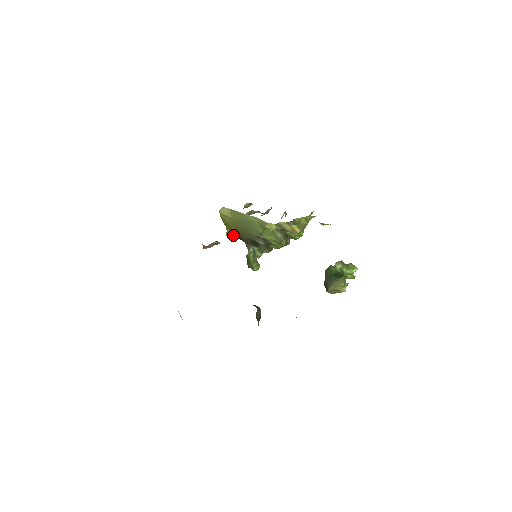
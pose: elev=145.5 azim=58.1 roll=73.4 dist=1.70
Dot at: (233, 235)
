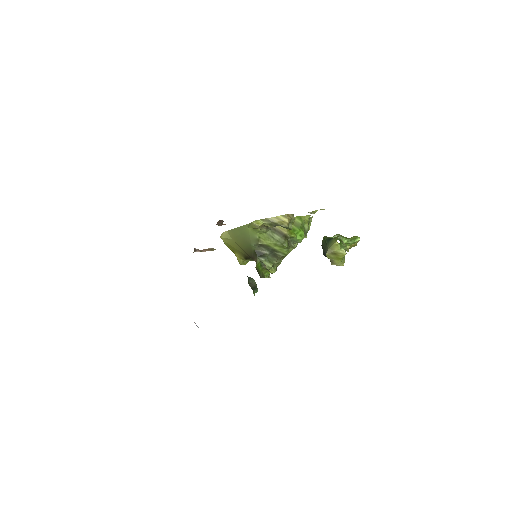
Dot at: (242, 258)
